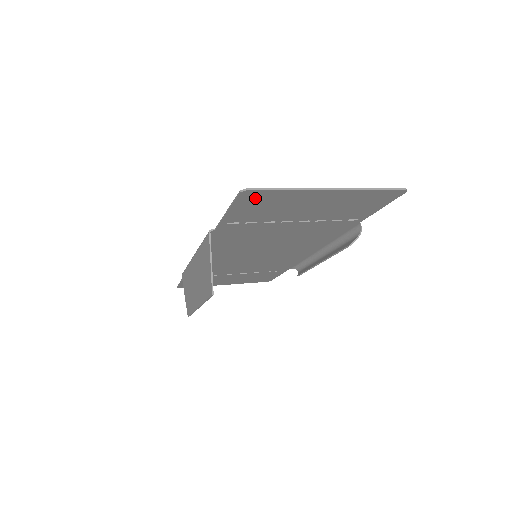
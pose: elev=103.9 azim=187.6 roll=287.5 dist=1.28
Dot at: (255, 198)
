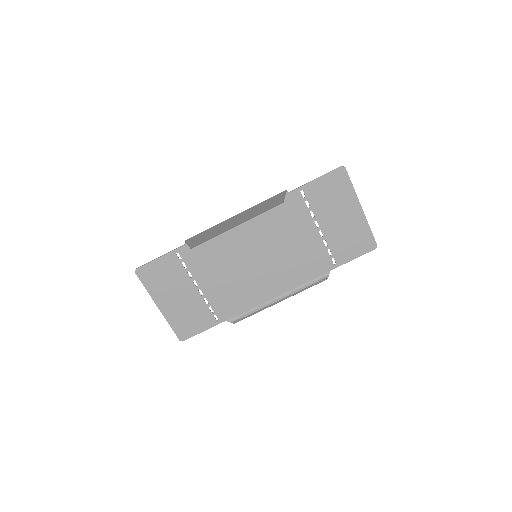
Dot at: (338, 179)
